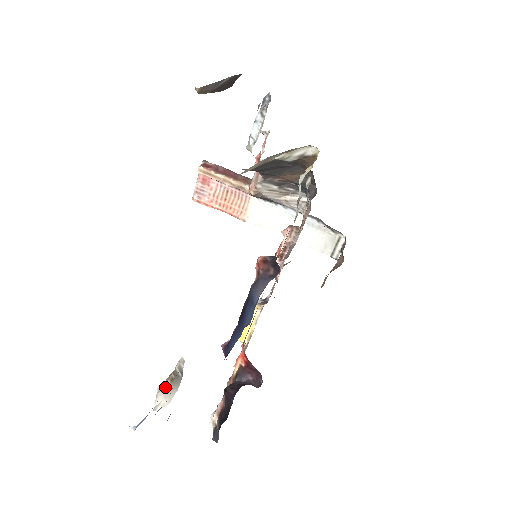
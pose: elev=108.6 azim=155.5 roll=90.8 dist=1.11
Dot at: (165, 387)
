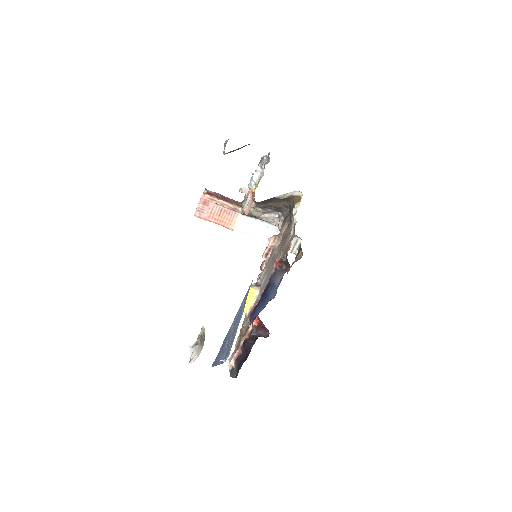
Dot at: (198, 346)
